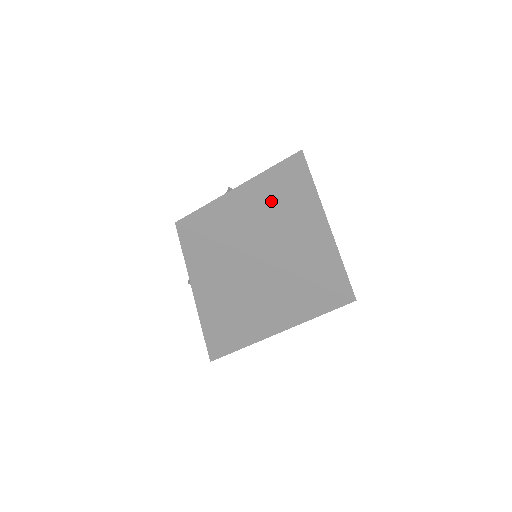
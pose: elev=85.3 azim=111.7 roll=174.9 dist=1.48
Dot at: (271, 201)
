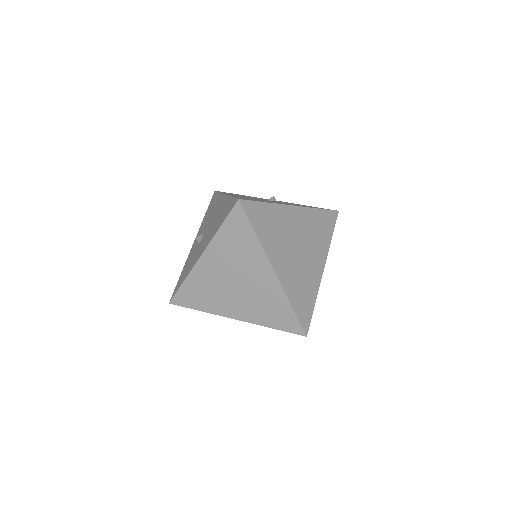
Dot at: (301, 231)
